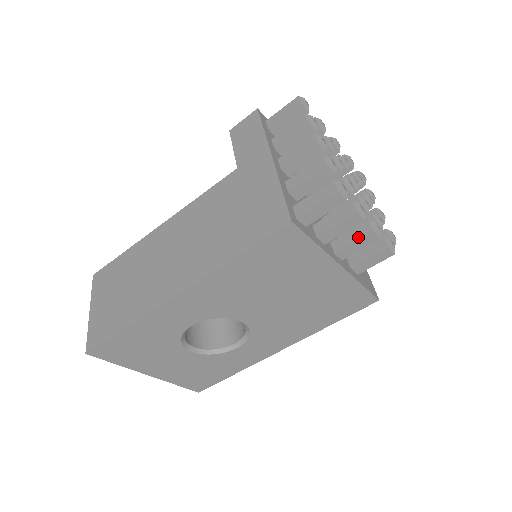
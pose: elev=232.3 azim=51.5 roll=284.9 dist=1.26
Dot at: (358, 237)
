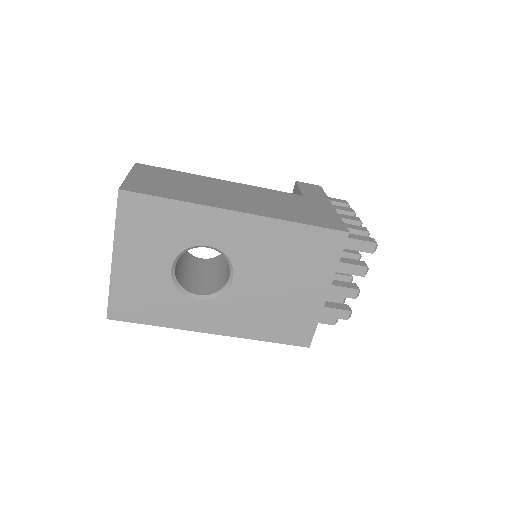
Dot at: (348, 286)
